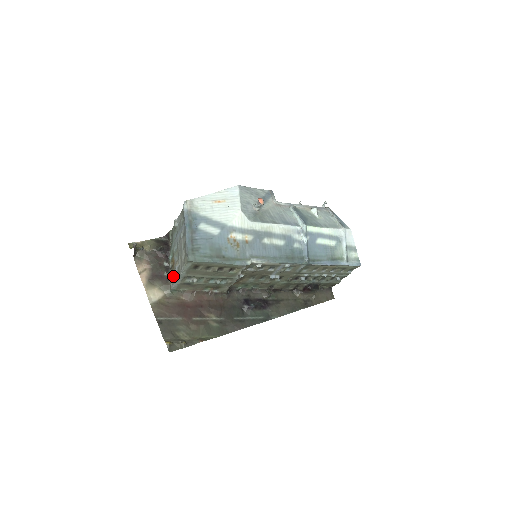
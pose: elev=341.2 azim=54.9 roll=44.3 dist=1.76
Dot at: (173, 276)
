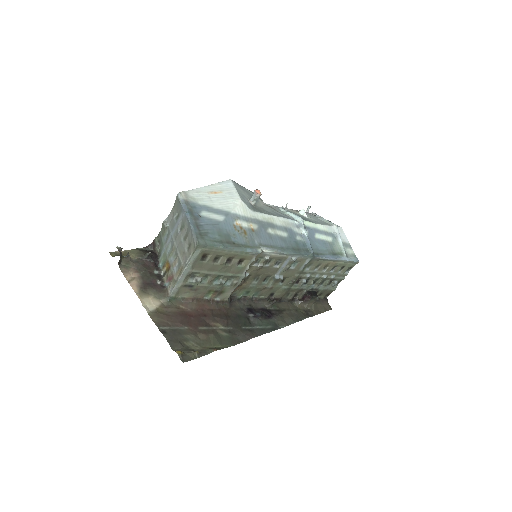
Dot at: (169, 282)
